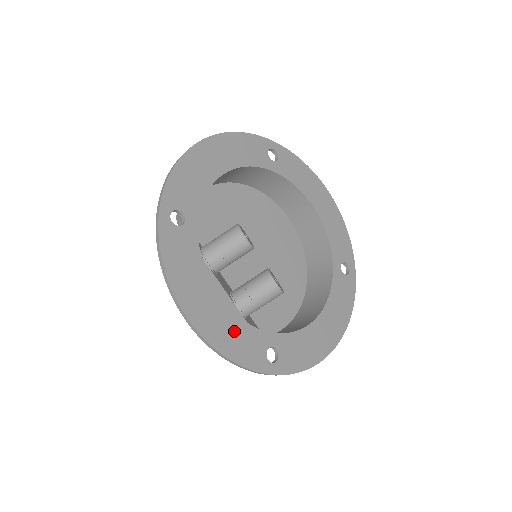
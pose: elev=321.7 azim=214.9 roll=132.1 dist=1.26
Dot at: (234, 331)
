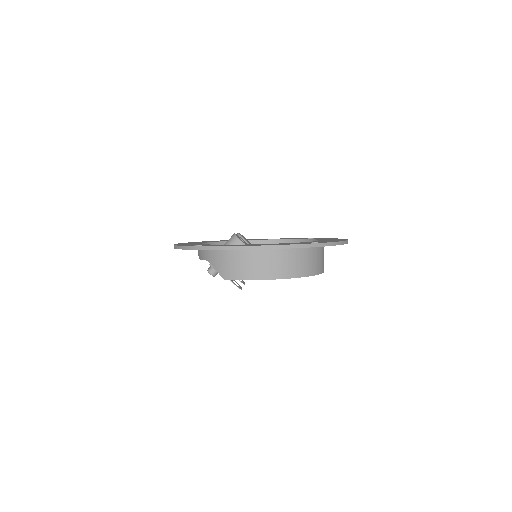
Dot at: occluded
